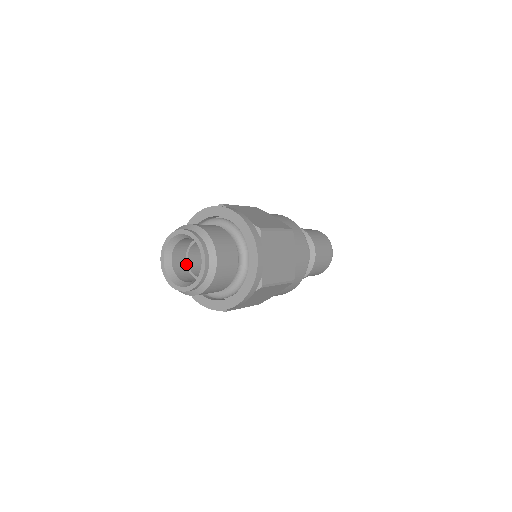
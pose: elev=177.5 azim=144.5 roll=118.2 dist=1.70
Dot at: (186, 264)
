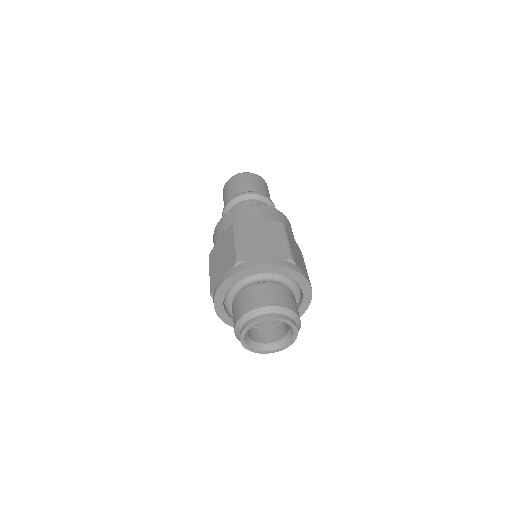
Dot at: occluded
